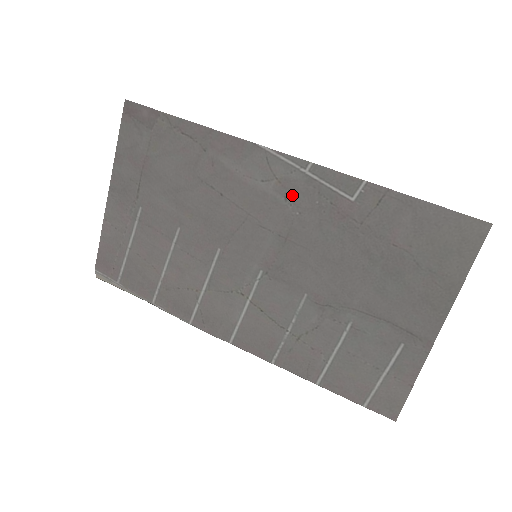
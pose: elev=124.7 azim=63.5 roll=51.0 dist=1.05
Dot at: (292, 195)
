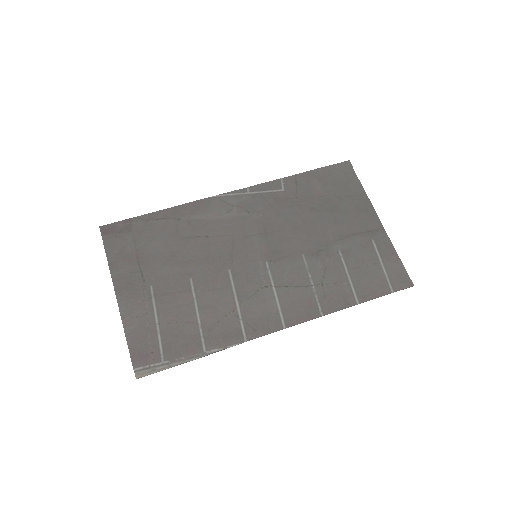
Dot at: (250, 208)
